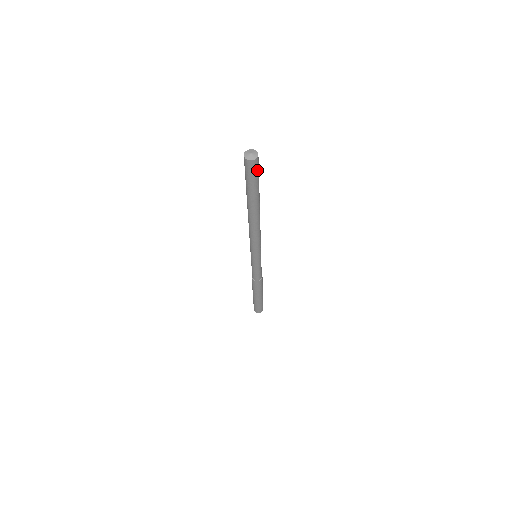
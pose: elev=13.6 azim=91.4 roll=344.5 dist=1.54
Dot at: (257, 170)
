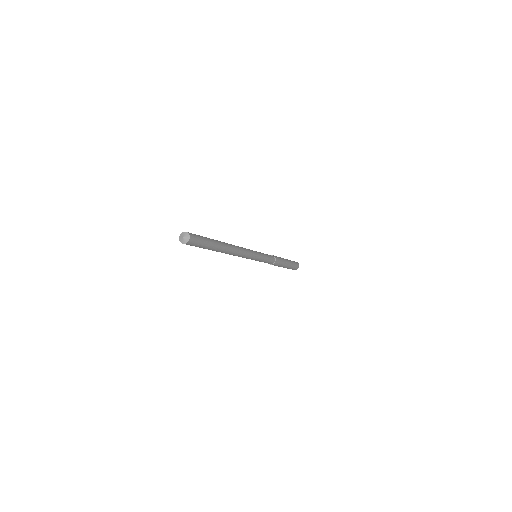
Dot at: (197, 242)
